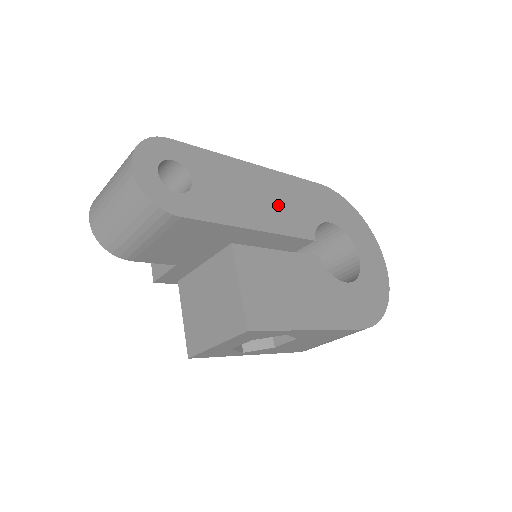
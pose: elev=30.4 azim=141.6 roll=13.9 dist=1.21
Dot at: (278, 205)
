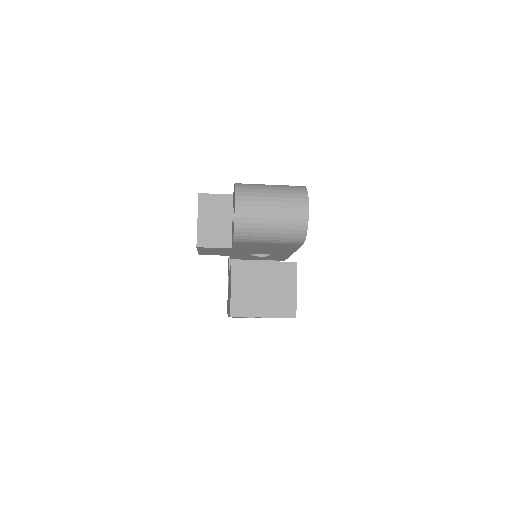
Dot at: occluded
